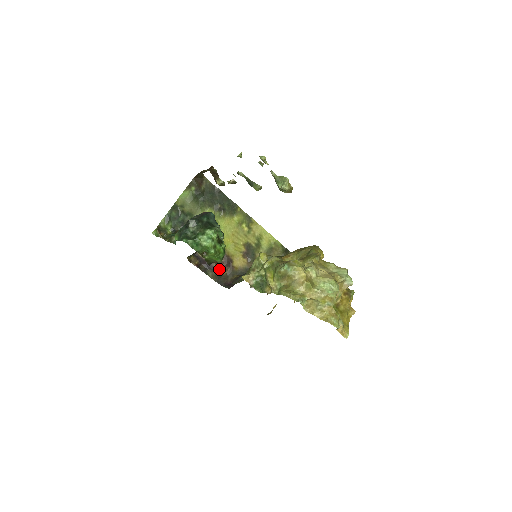
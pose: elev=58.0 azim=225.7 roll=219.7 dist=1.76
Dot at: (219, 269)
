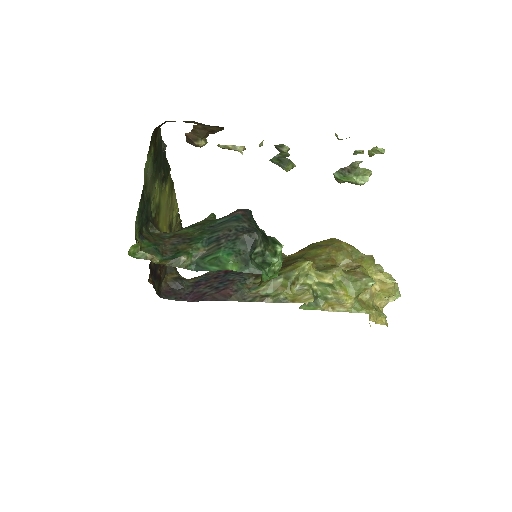
Dot at: occluded
